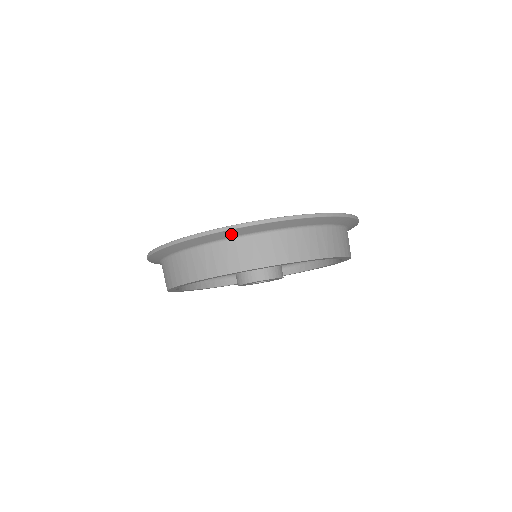
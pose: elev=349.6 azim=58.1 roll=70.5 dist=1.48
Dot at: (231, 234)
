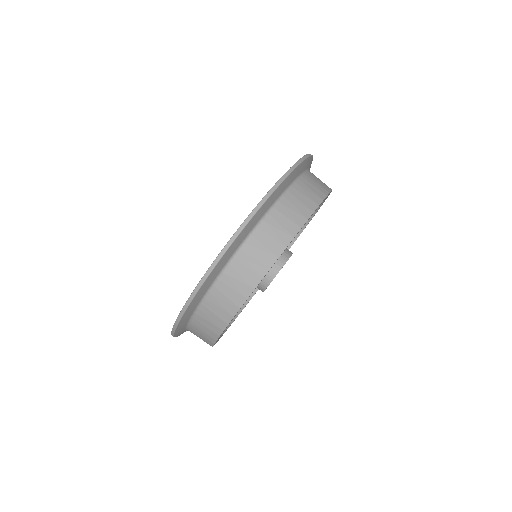
Dot at: (228, 256)
